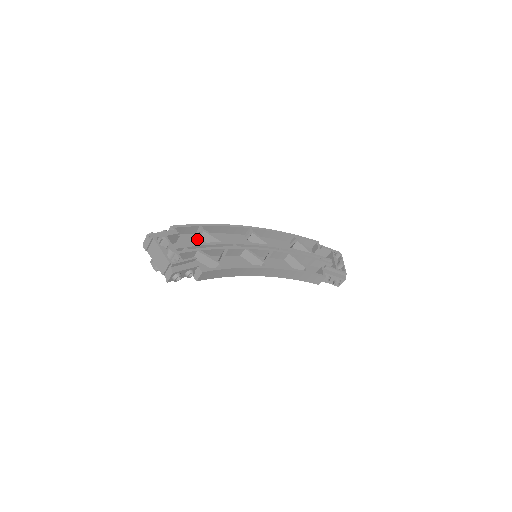
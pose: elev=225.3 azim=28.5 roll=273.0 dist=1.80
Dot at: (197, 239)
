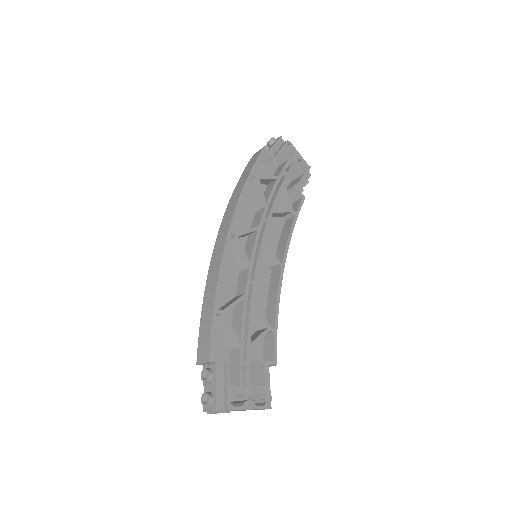
Dot at: (235, 335)
